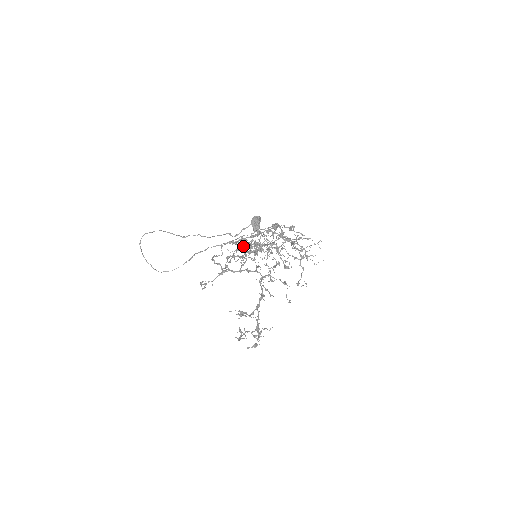
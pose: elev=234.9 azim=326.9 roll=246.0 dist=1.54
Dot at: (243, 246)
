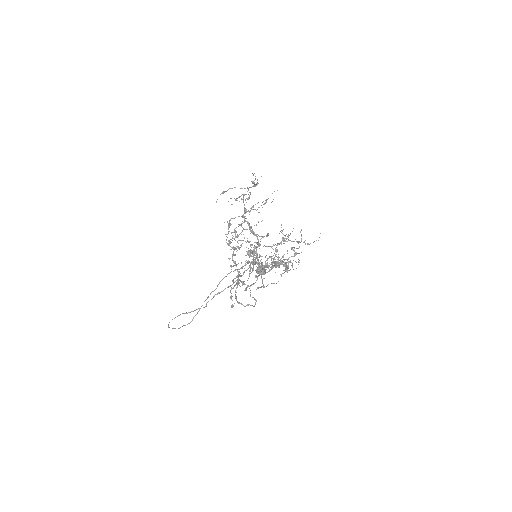
Dot at: (234, 250)
